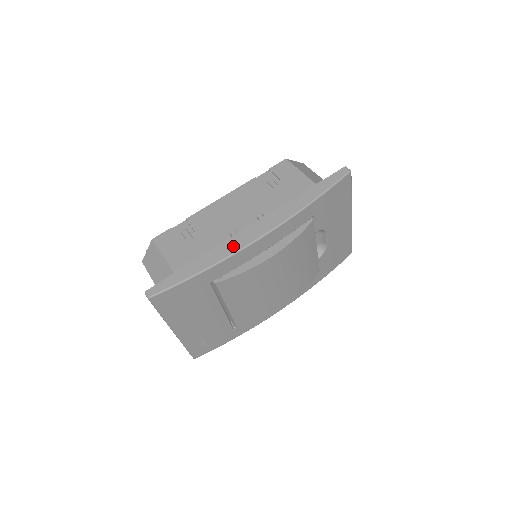
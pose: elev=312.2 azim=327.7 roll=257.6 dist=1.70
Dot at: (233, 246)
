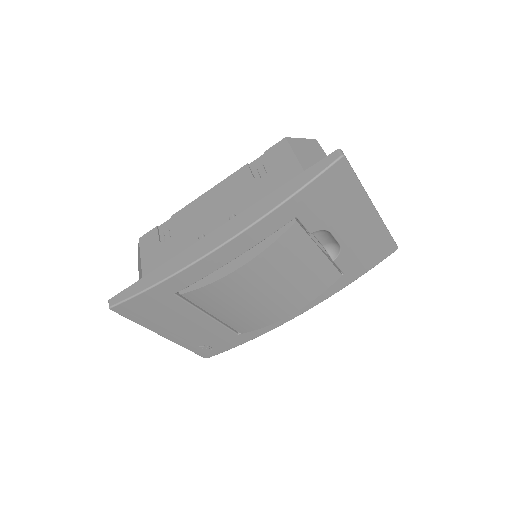
Dot at: (190, 256)
